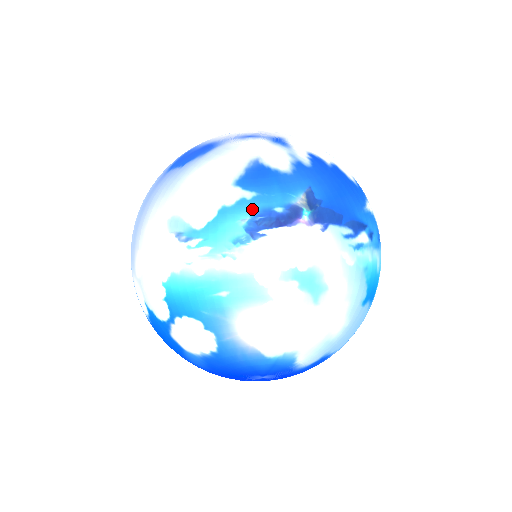
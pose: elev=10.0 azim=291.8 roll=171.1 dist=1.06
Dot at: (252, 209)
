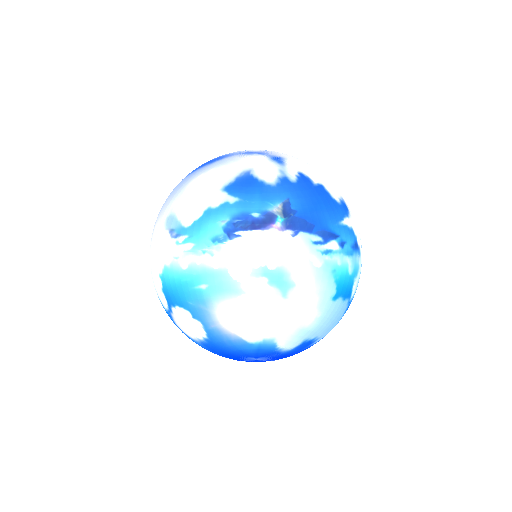
Dot at: (232, 212)
